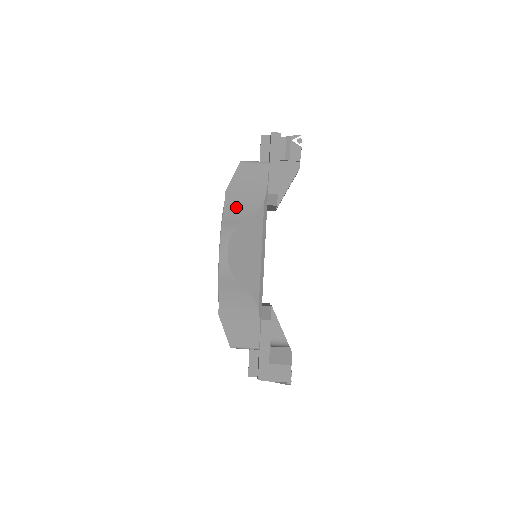
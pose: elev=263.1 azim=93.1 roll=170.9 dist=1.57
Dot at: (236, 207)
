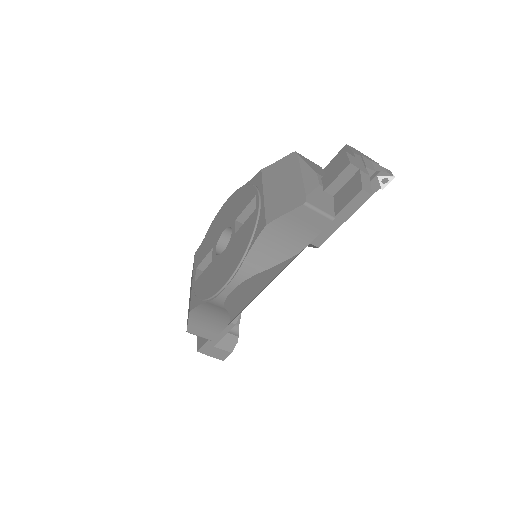
Dot at: (267, 248)
